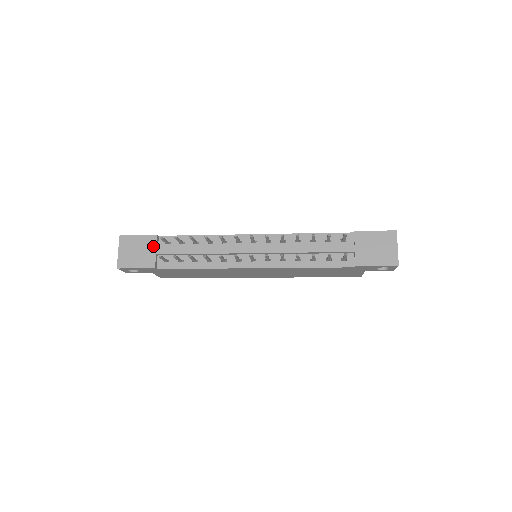
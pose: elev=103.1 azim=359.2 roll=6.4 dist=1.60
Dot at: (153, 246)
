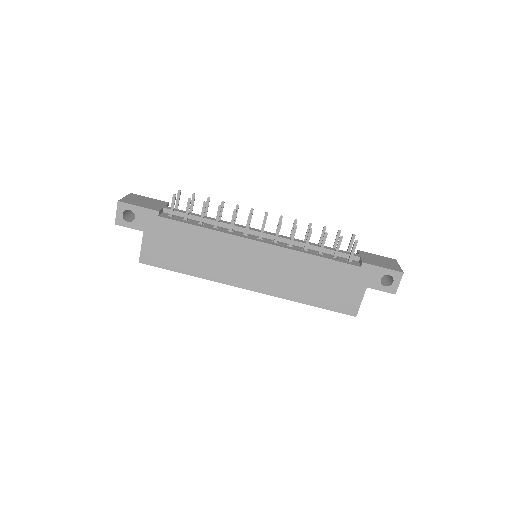
Dot at: (162, 204)
